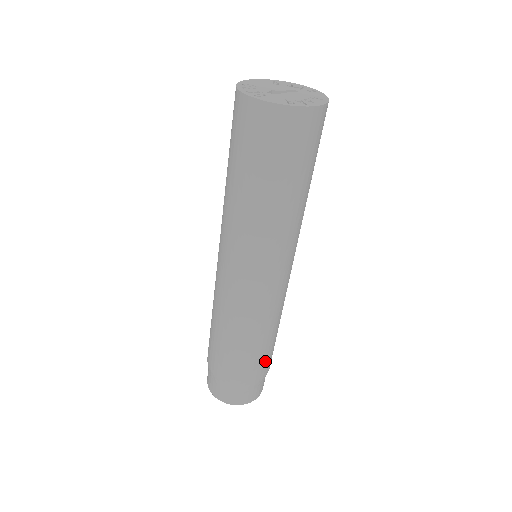
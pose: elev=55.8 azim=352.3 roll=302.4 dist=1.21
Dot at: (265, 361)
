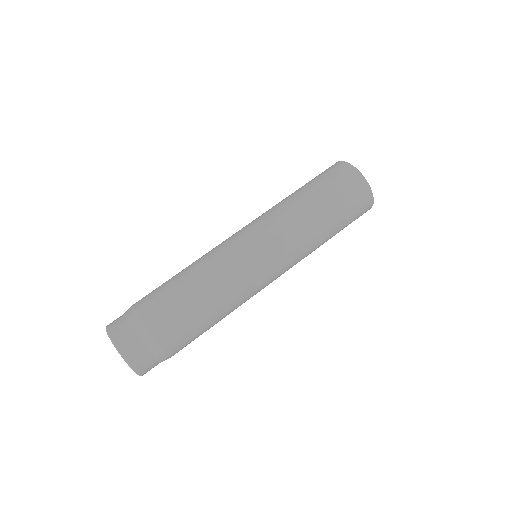
Dot at: (167, 305)
